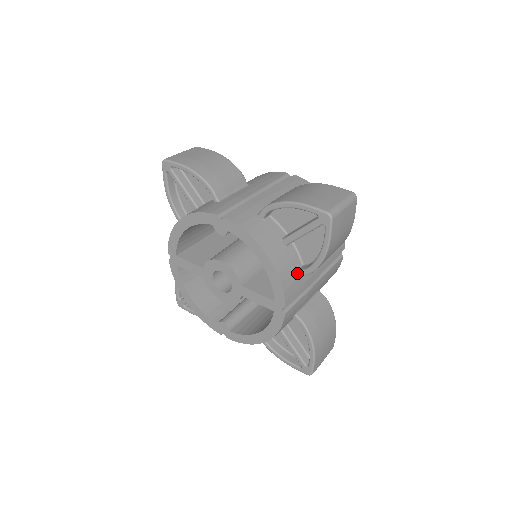
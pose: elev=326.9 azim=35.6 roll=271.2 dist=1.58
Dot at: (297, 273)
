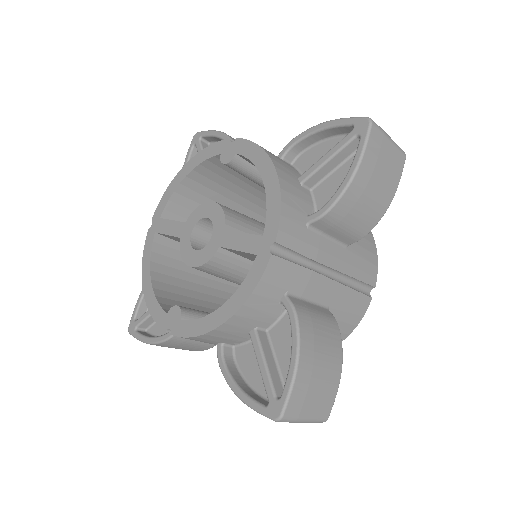
Dot at: (306, 219)
